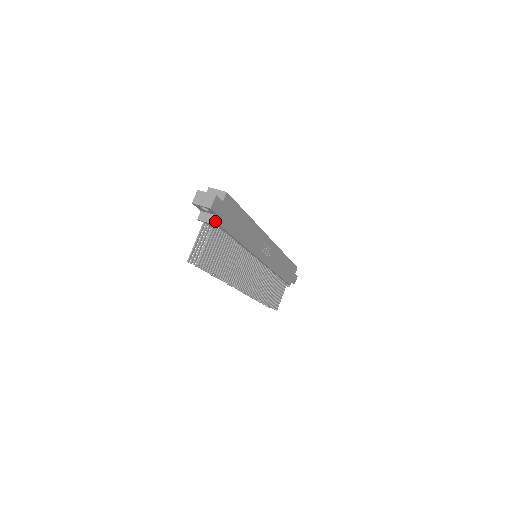
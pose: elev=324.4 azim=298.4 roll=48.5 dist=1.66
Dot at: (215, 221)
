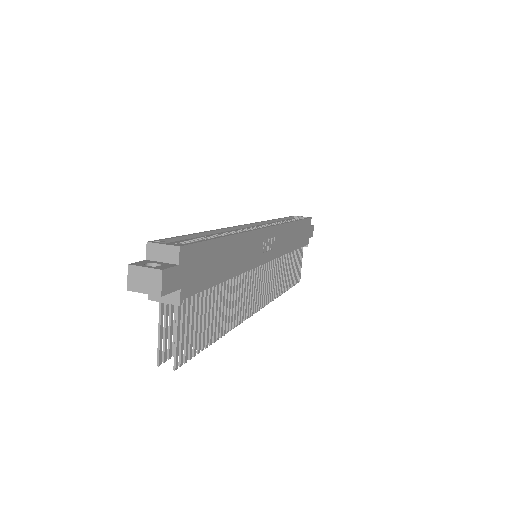
Dot at: (177, 299)
